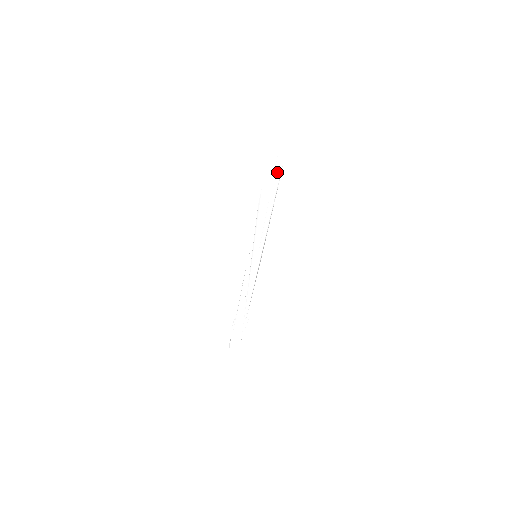
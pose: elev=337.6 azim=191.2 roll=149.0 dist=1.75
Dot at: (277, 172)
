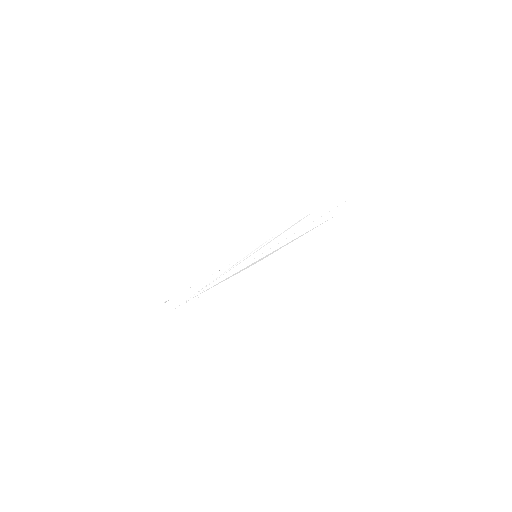
Dot at: (334, 211)
